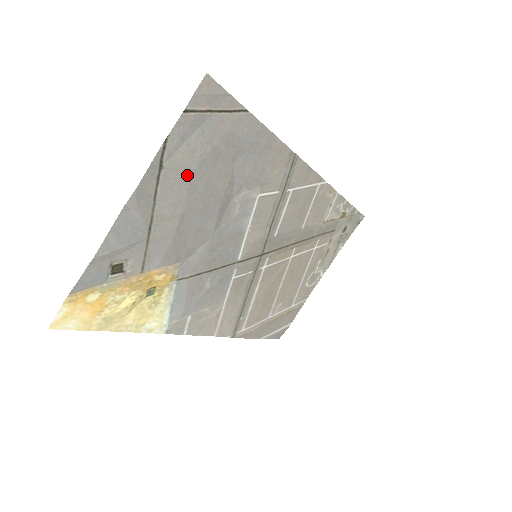
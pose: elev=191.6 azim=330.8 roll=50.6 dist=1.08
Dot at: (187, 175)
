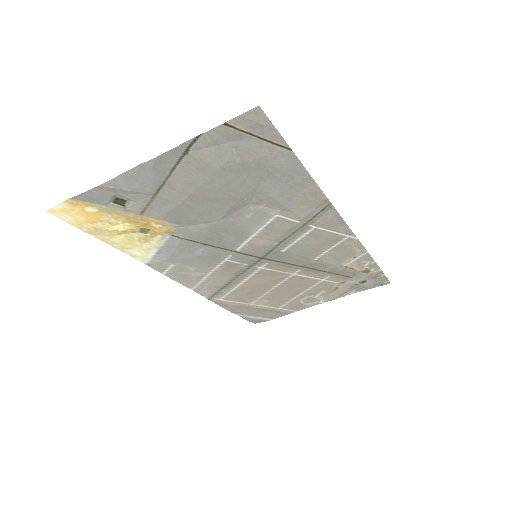
Dot at: (209, 169)
